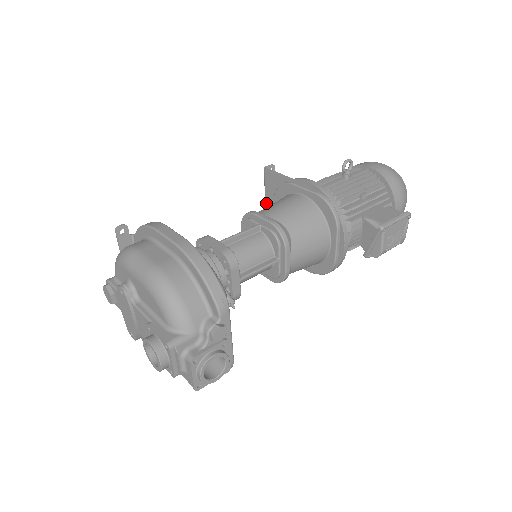
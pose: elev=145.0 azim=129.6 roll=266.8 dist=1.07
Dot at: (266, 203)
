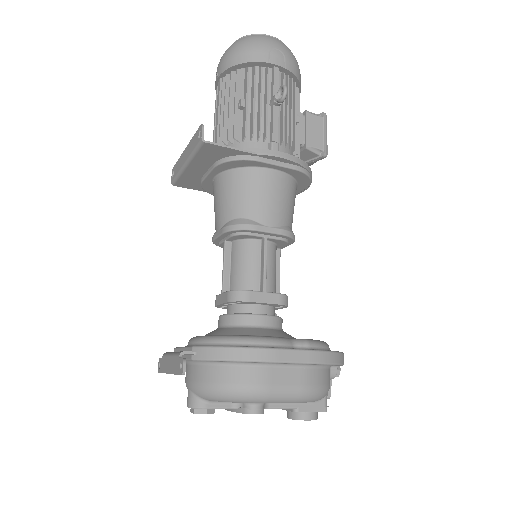
Dot at: (191, 164)
